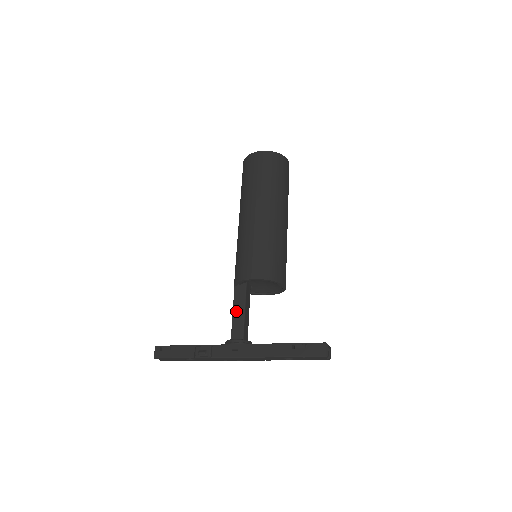
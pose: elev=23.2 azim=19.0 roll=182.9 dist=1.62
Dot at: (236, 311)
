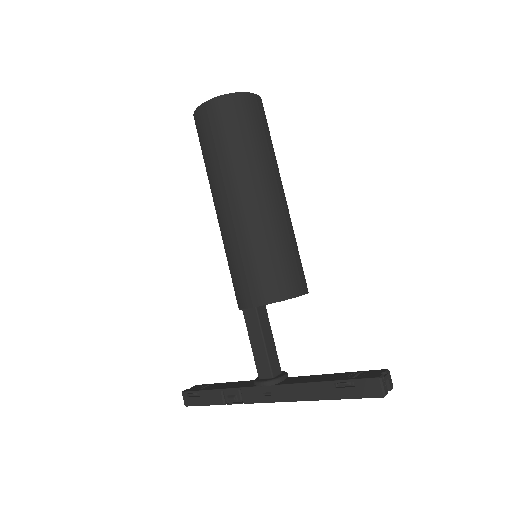
Dot at: (253, 341)
